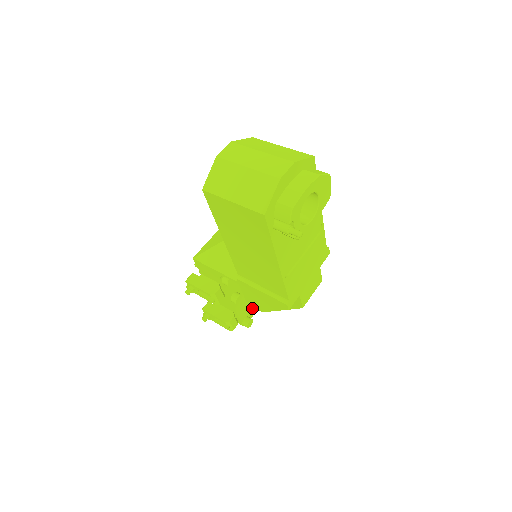
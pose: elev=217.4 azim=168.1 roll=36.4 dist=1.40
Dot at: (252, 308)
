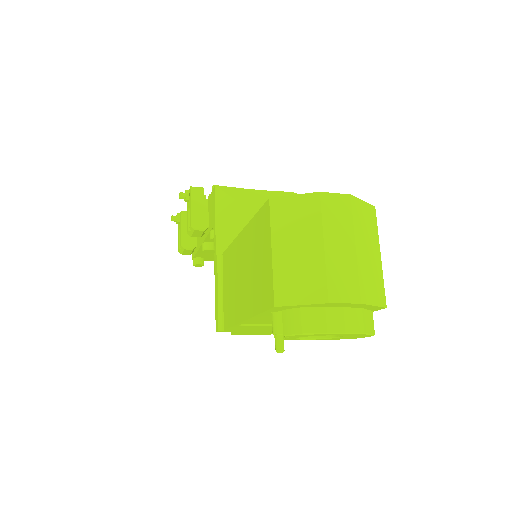
Dot at: occluded
